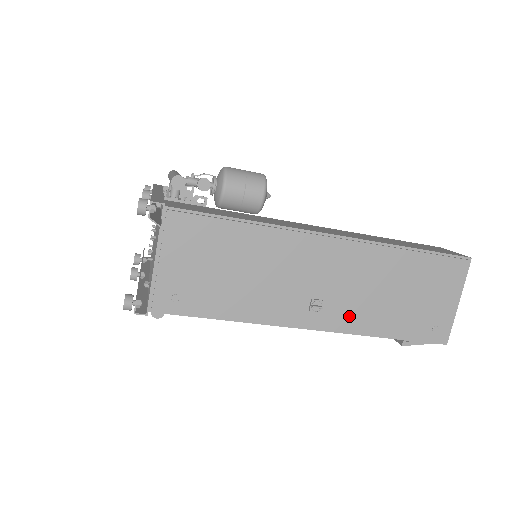
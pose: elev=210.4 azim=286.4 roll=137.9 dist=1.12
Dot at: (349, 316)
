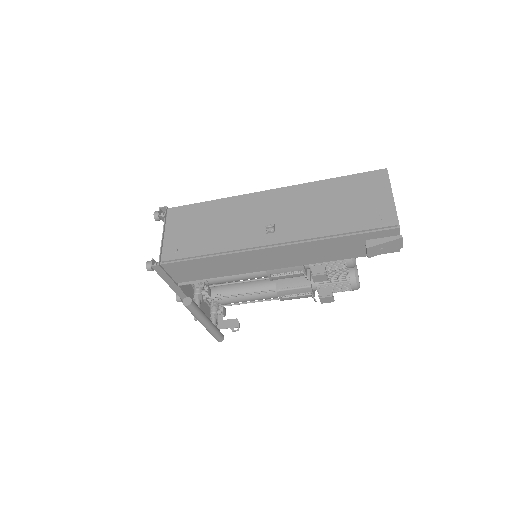
Dot at: (299, 229)
